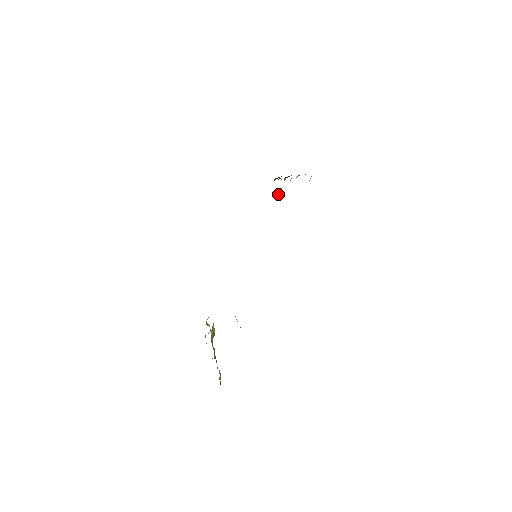
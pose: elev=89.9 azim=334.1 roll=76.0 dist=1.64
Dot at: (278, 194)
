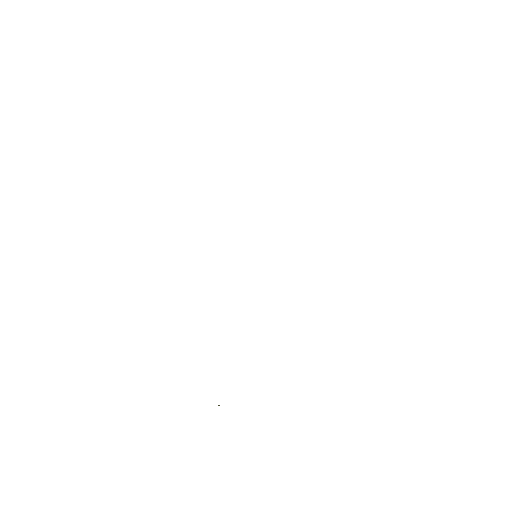
Dot at: occluded
